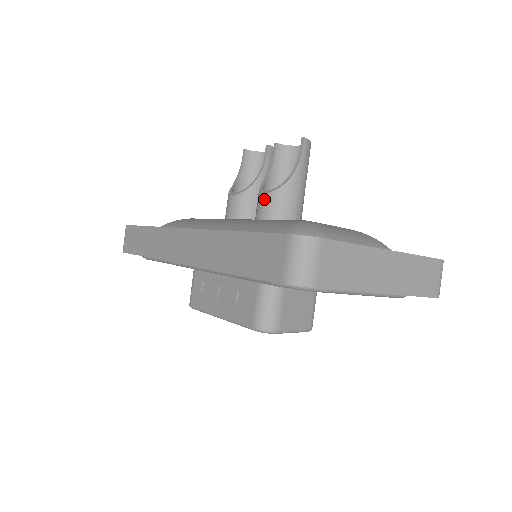
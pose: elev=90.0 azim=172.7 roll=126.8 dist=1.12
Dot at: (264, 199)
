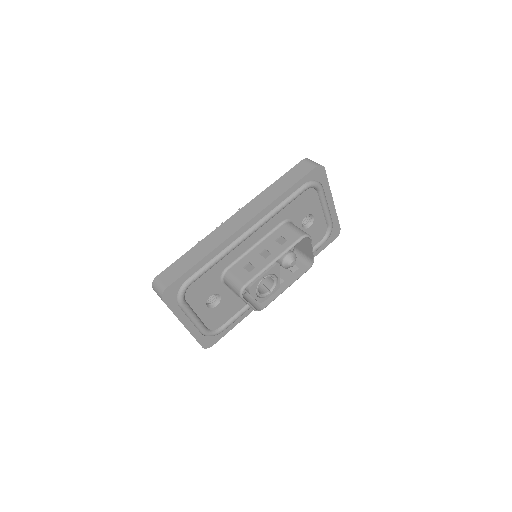
Dot at: occluded
